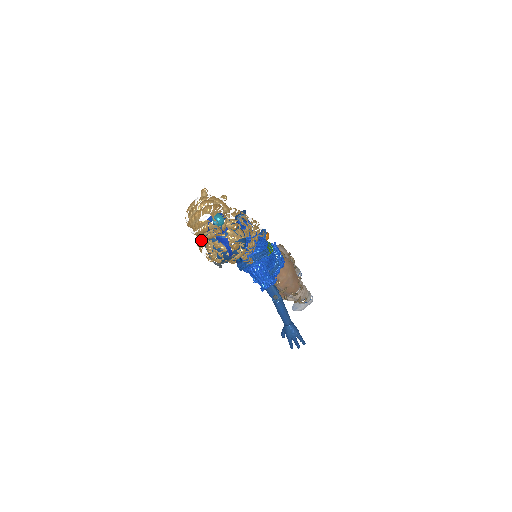
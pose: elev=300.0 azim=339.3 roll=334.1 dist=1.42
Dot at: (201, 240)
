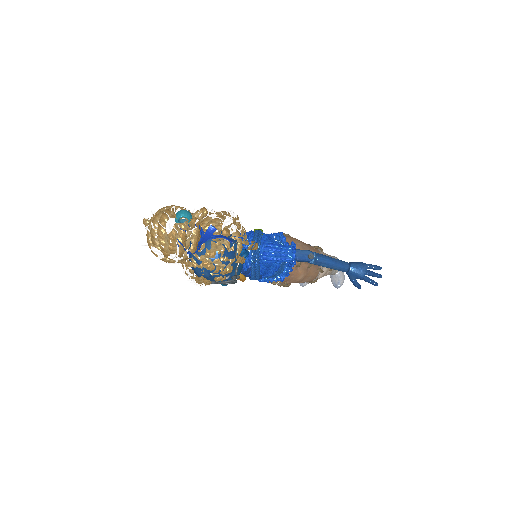
Dot at: (191, 256)
